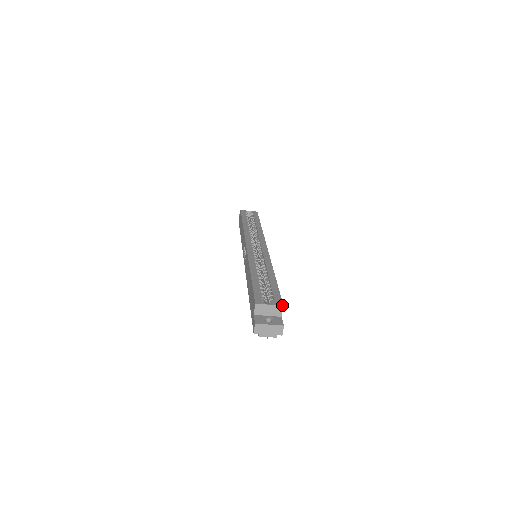
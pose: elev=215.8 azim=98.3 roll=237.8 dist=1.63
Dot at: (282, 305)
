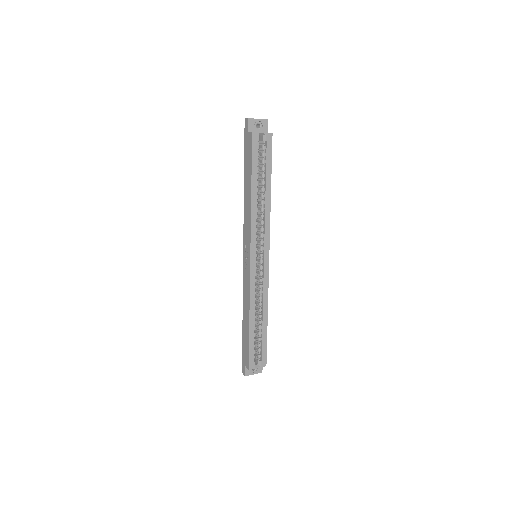
Dot at: occluded
